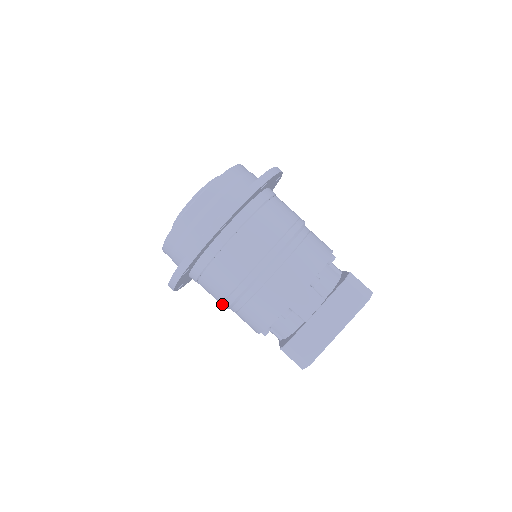
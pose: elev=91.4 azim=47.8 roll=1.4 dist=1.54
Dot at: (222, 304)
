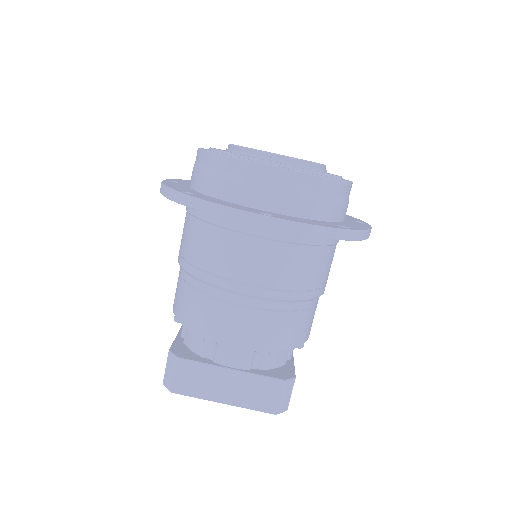
Dot at: (180, 254)
